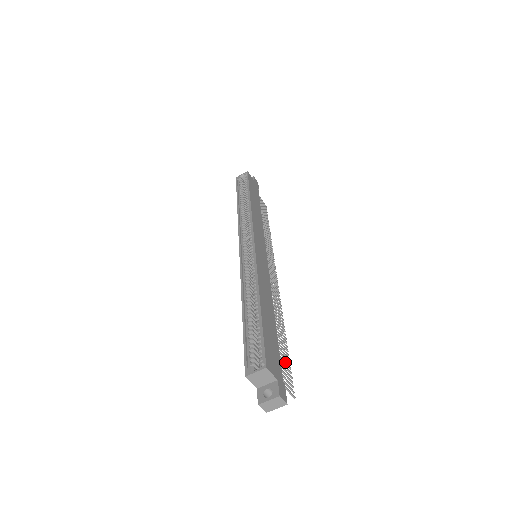
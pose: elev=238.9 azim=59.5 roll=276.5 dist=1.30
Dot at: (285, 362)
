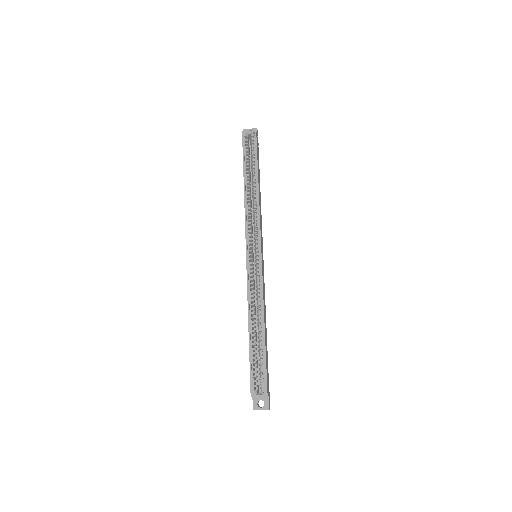
Dot at: occluded
